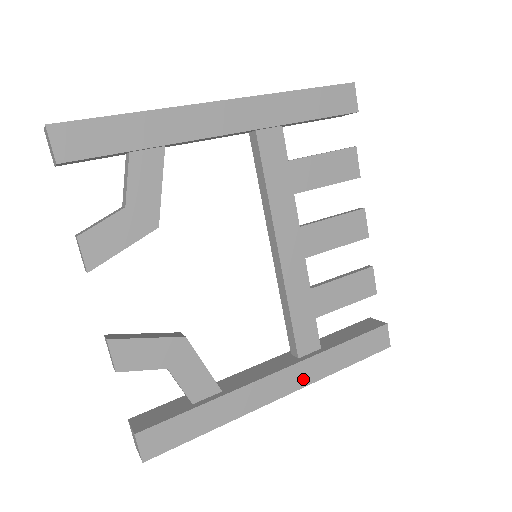
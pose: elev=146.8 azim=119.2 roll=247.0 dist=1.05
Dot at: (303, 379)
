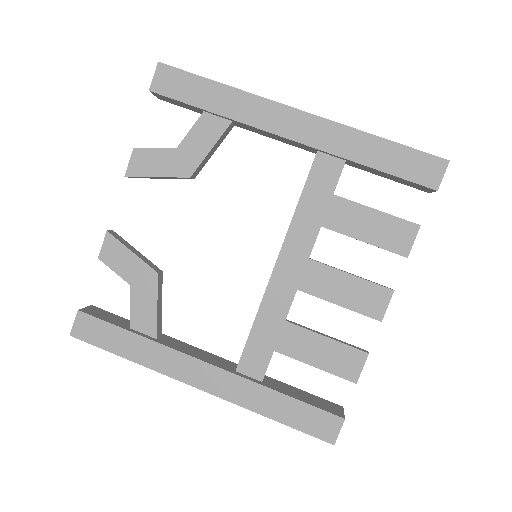
Dot at: (225, 390)
